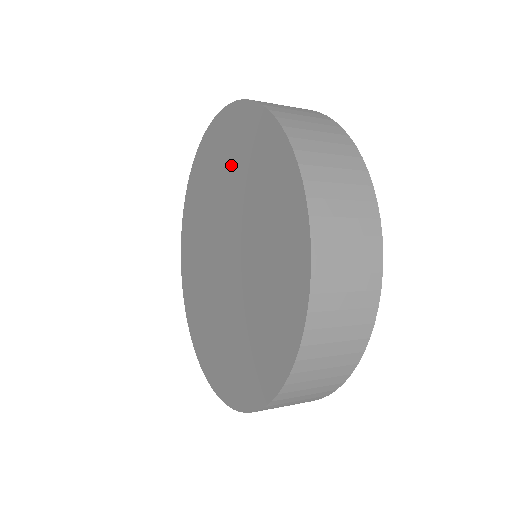
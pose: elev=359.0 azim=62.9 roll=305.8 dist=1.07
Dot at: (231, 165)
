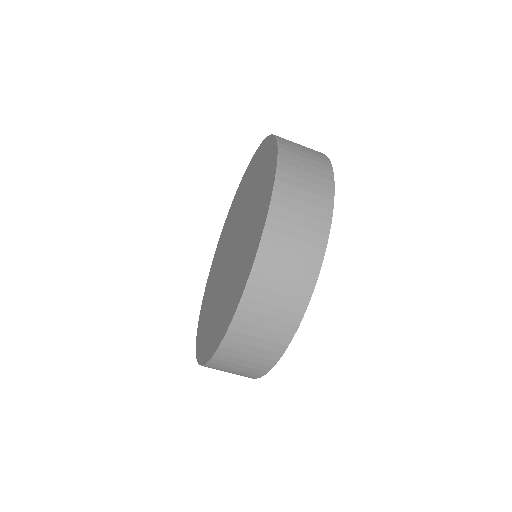
Dot at: (242, 195)
